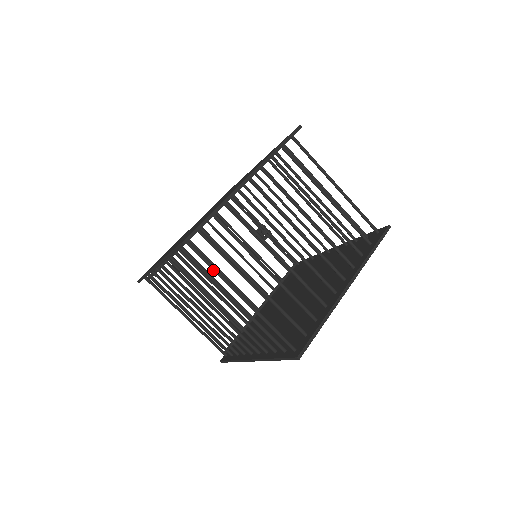
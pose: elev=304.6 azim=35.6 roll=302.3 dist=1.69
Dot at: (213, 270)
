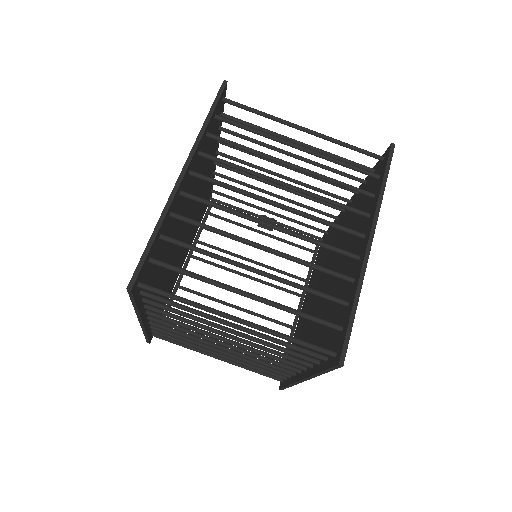
Dot at: (185, 303)
